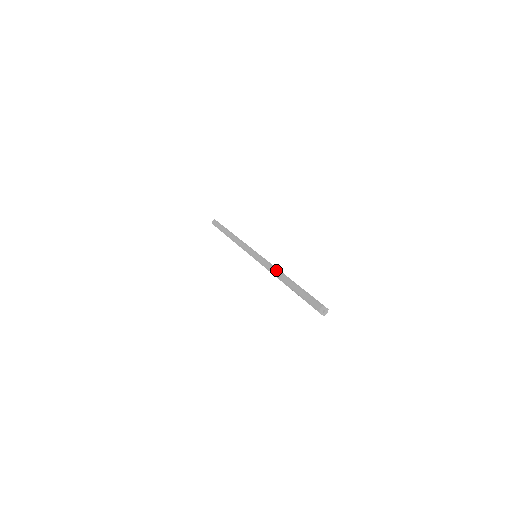
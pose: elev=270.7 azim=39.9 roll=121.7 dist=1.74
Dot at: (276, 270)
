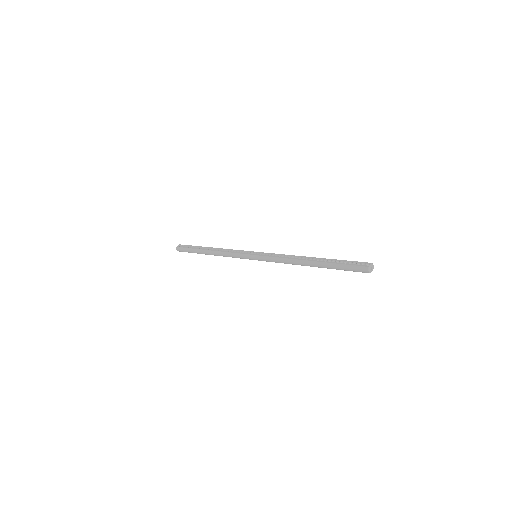
Dot at: (292, 262)
